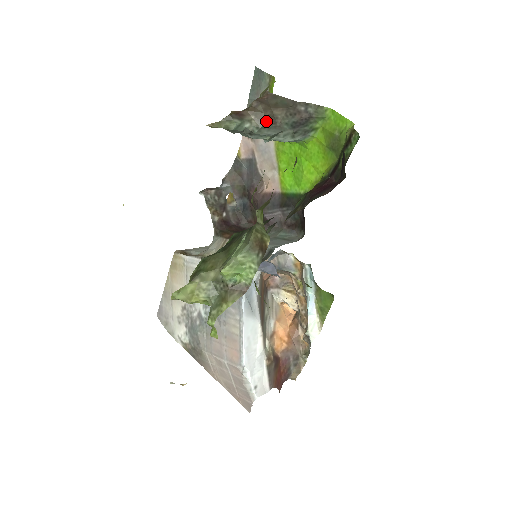
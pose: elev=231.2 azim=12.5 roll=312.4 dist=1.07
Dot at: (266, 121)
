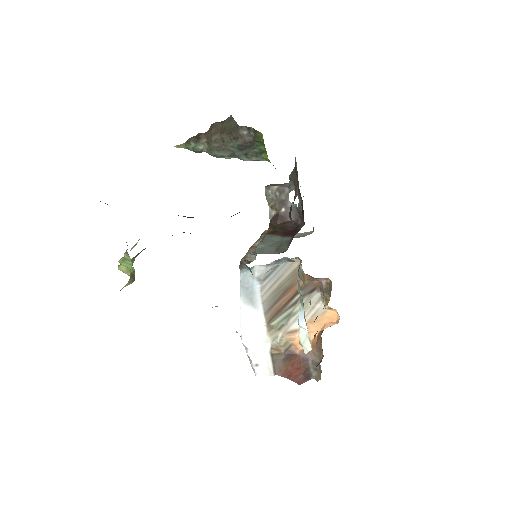
Dot at: (213, 144)
